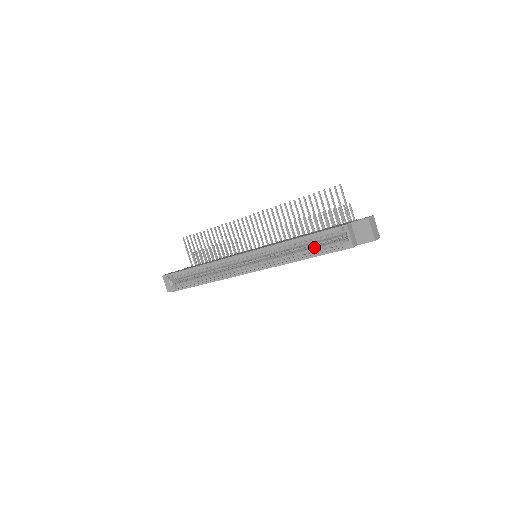
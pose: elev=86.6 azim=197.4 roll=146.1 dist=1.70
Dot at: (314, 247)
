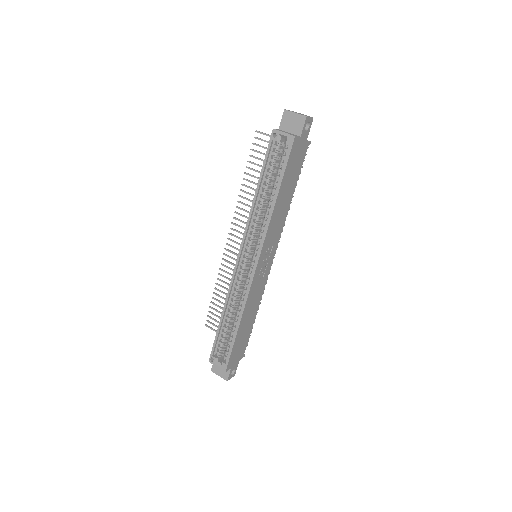
Dot at: (275, 180)
